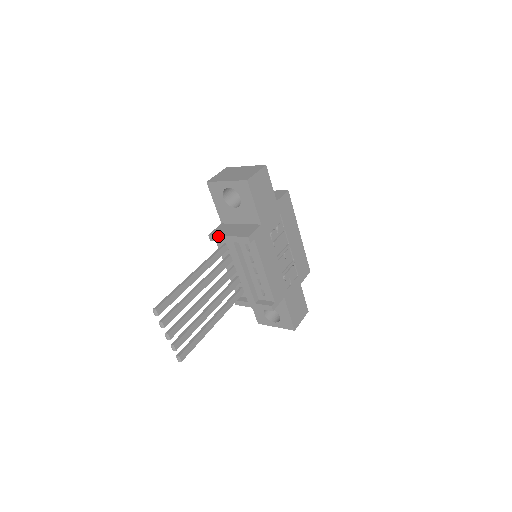
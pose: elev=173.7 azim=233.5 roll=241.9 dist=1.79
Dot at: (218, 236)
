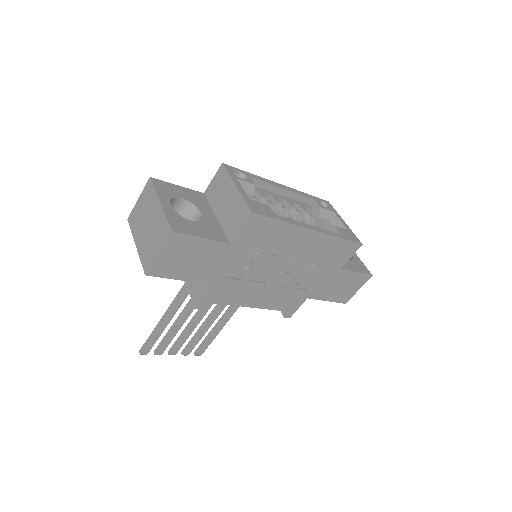
Dot at: occluded
